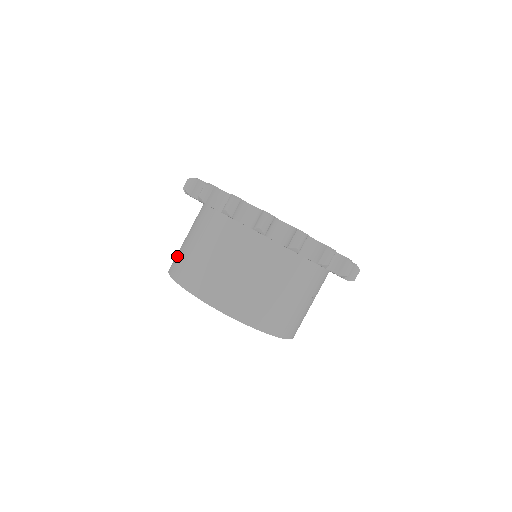
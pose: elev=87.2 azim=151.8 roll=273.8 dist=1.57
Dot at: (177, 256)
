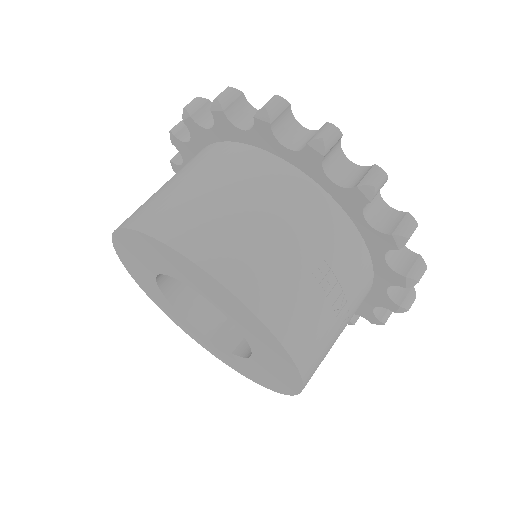
Dot at: occluded
